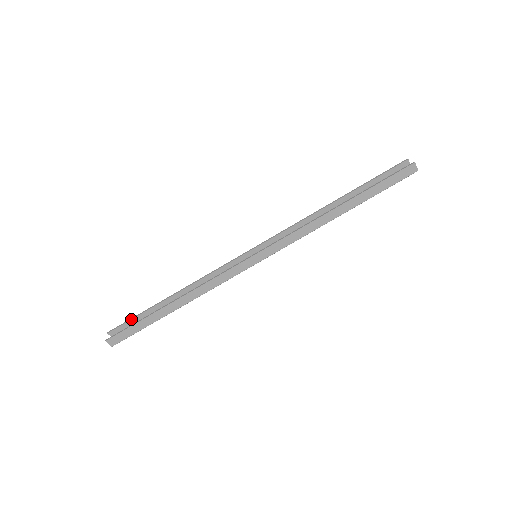
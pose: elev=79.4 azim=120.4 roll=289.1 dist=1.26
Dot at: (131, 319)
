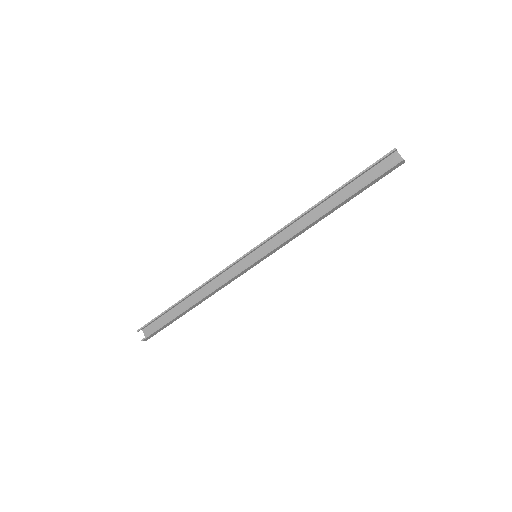
Dot at: (155, 319)
